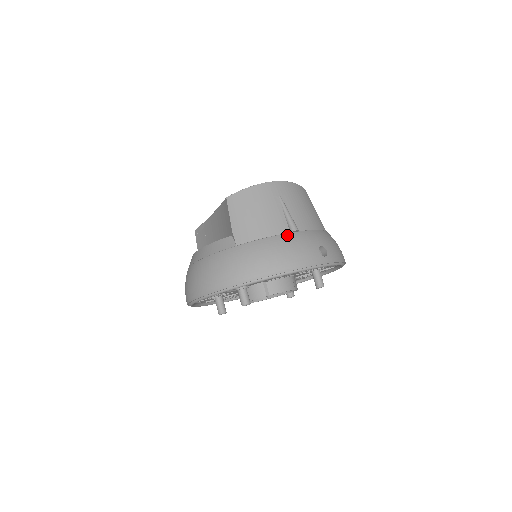
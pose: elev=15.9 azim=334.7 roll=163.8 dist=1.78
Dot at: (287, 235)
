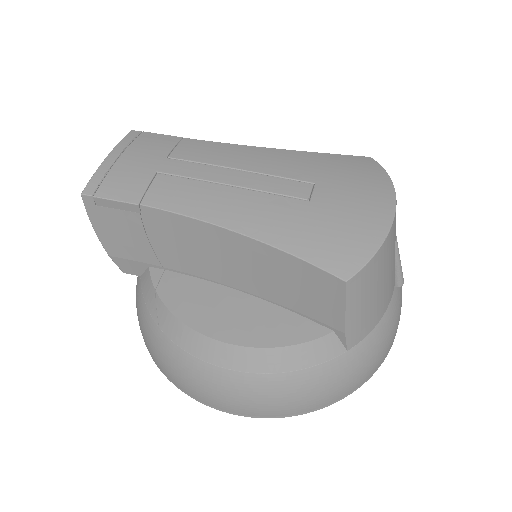
Dot at: (394, 295)
